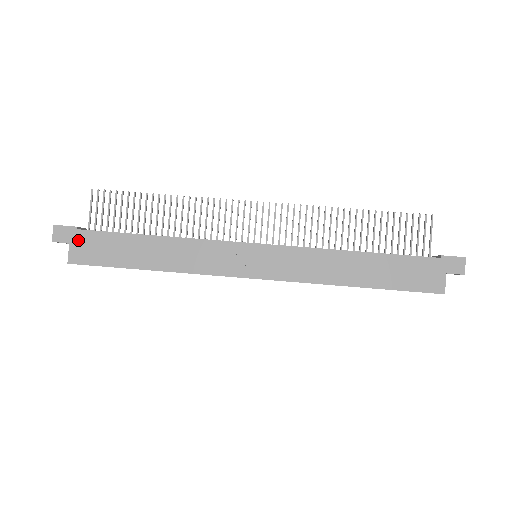
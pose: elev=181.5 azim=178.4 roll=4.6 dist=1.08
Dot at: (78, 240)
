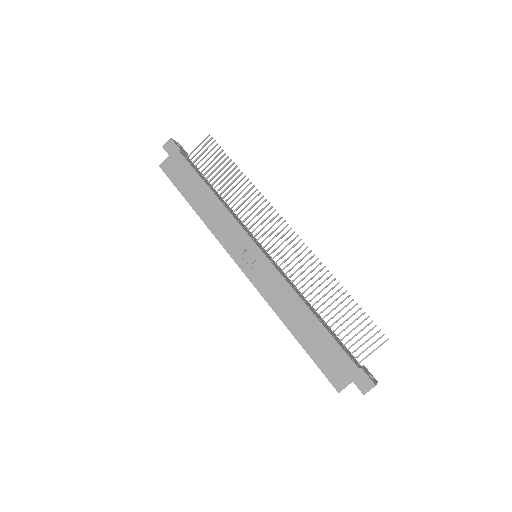
Dot at: (174, 157)
